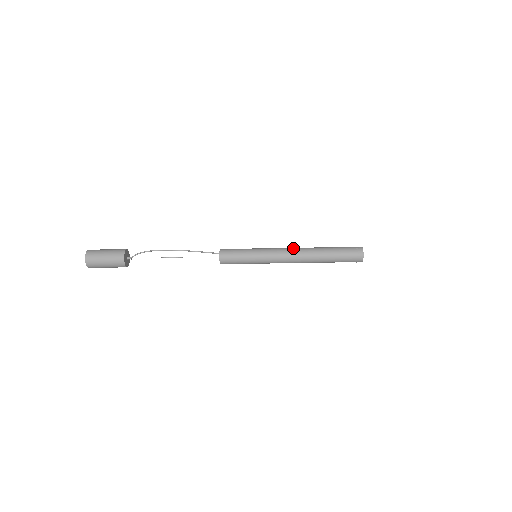
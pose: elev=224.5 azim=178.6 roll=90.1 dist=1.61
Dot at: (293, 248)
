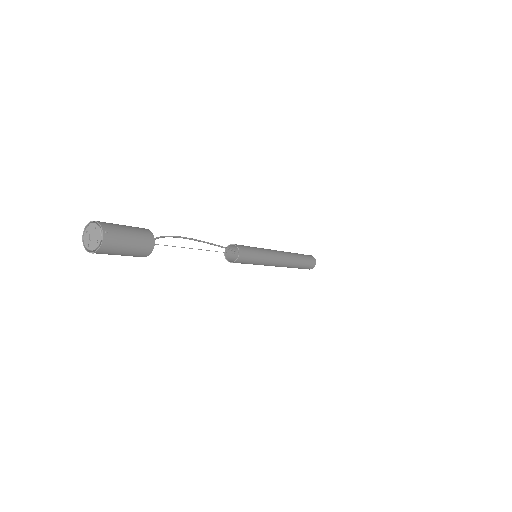
Dot at: occluded
